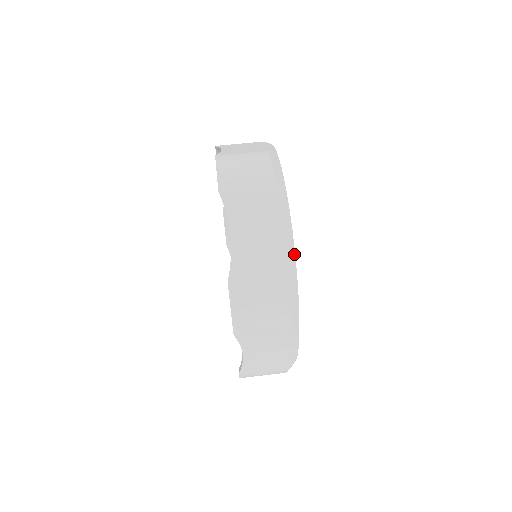
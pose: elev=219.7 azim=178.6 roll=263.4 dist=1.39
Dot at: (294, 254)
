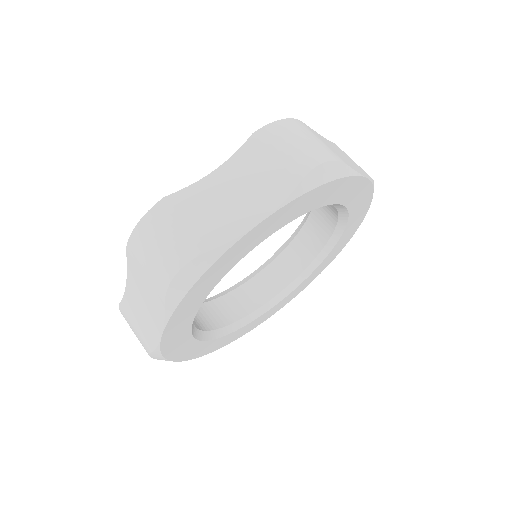
Dot at: (159, 347)
